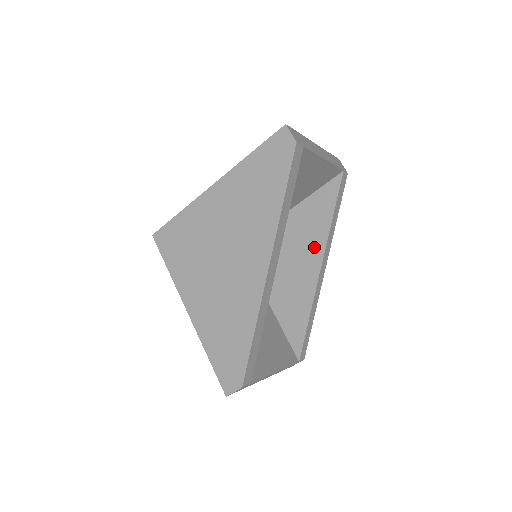
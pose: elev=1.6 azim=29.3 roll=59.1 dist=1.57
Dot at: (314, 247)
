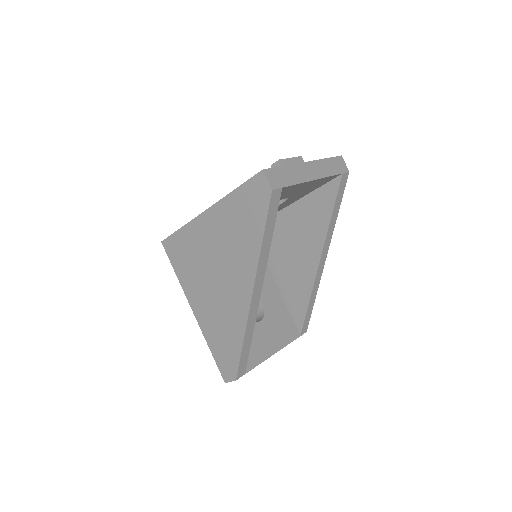
Dot at: (314, 242)
